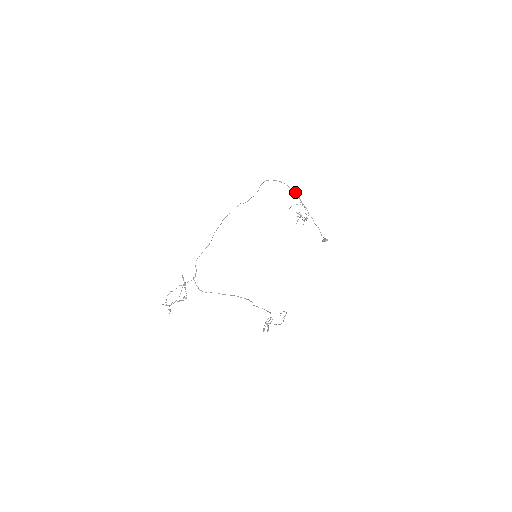
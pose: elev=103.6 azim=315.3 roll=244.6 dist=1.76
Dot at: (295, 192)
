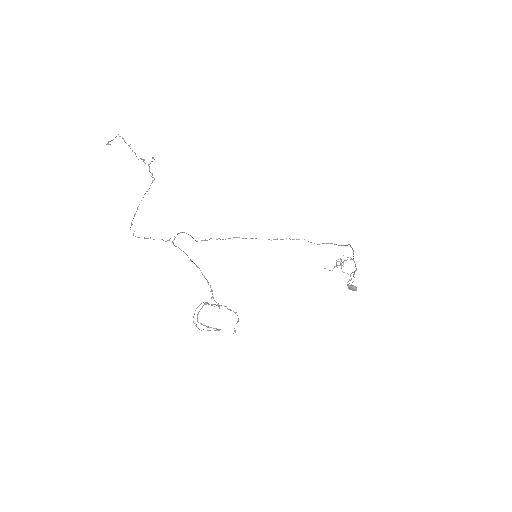
Dot at: occluded
